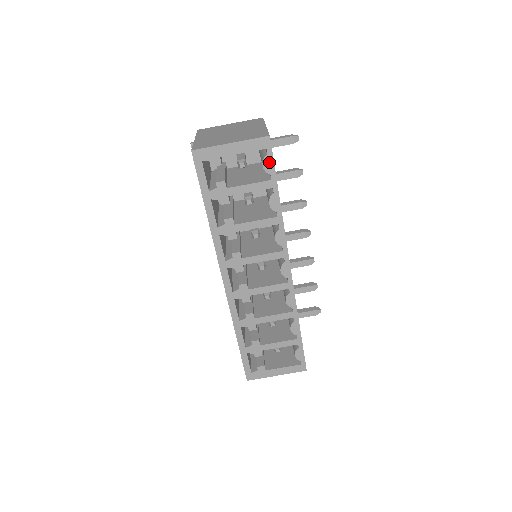
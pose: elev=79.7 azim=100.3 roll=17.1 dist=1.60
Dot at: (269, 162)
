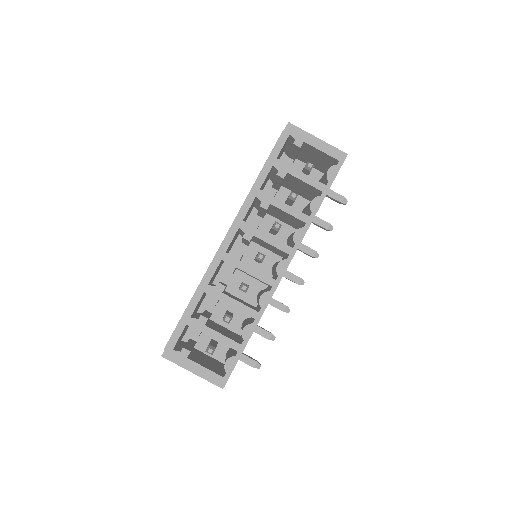
Dot at: (334, 171)
